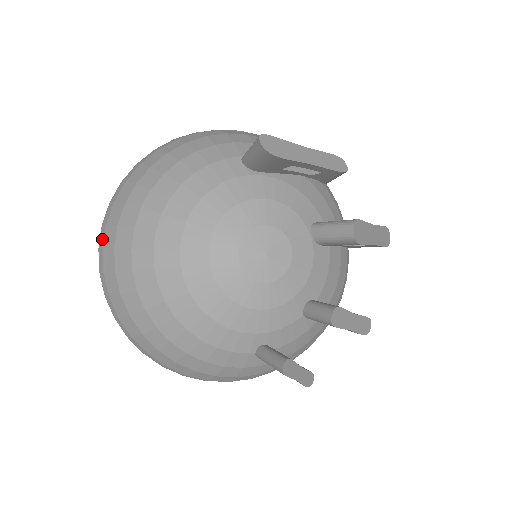
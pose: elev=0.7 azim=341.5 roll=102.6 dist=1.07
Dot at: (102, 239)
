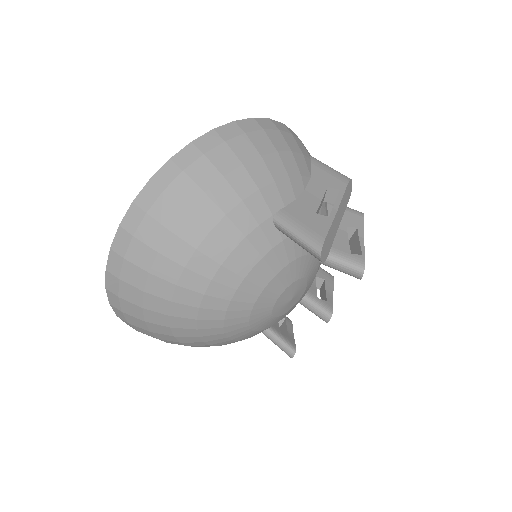
Dot at: (114, 287)
